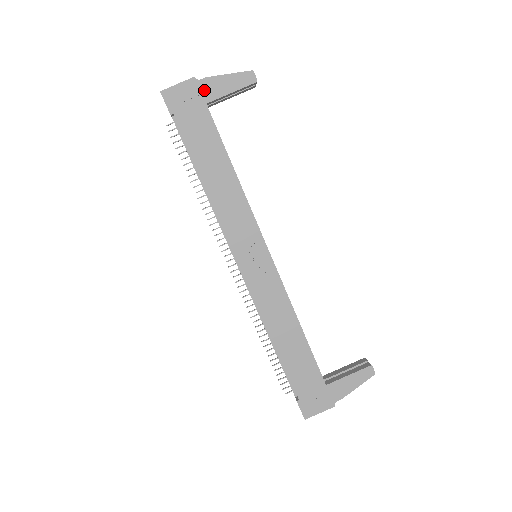
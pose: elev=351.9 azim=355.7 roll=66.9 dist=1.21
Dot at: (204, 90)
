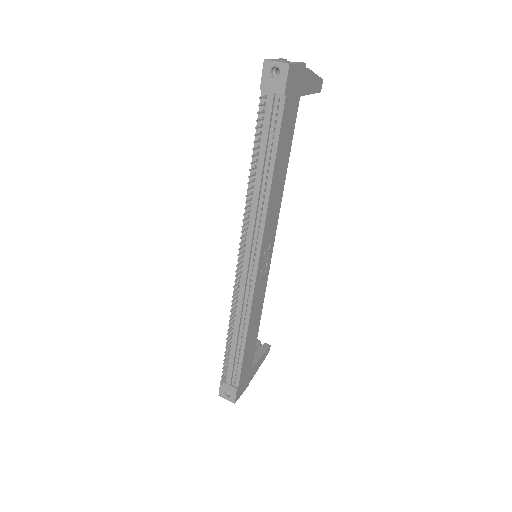
Dot at: (304, 81)
